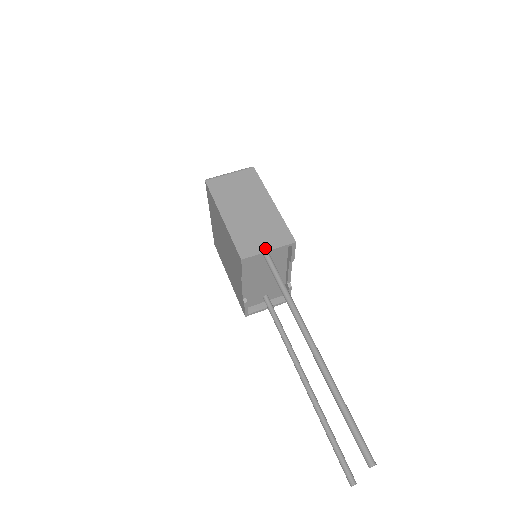
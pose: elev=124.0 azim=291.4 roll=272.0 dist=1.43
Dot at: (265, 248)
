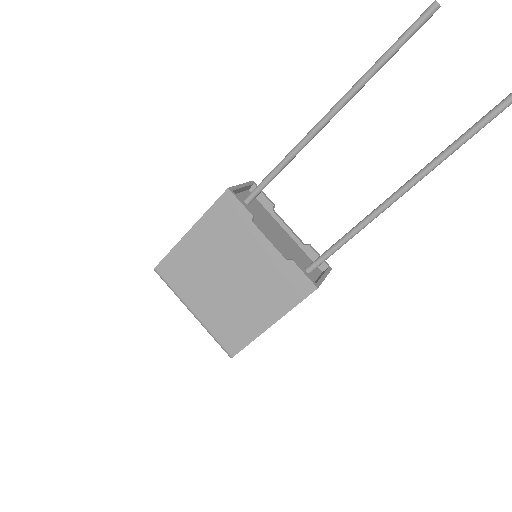
Dot at: occluded
